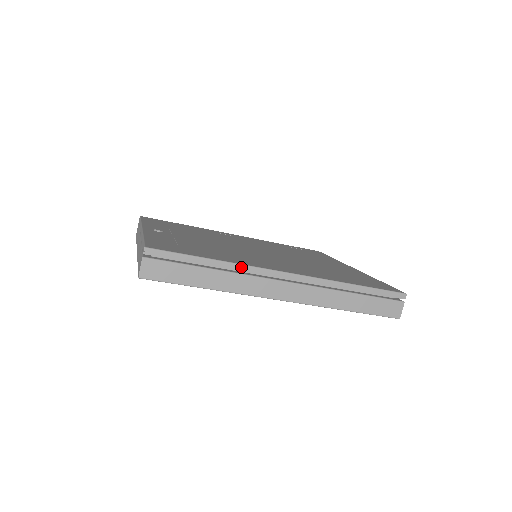
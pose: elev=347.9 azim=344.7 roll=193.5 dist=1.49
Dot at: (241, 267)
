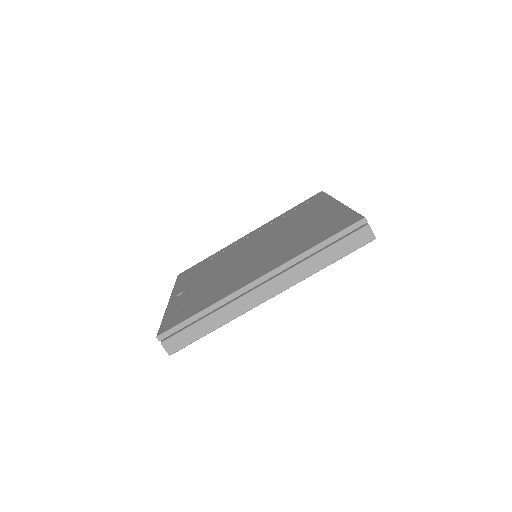
Dot at: (223, 301)
